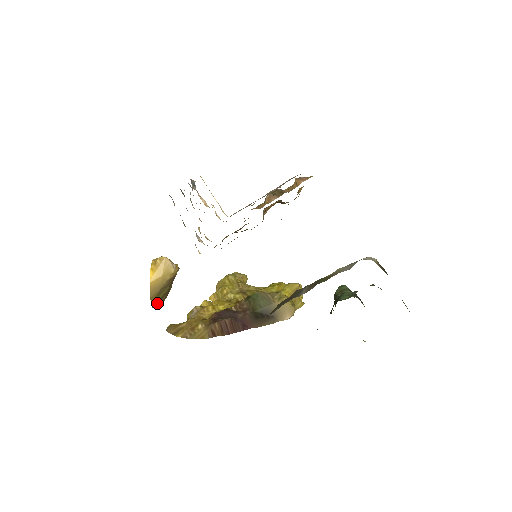
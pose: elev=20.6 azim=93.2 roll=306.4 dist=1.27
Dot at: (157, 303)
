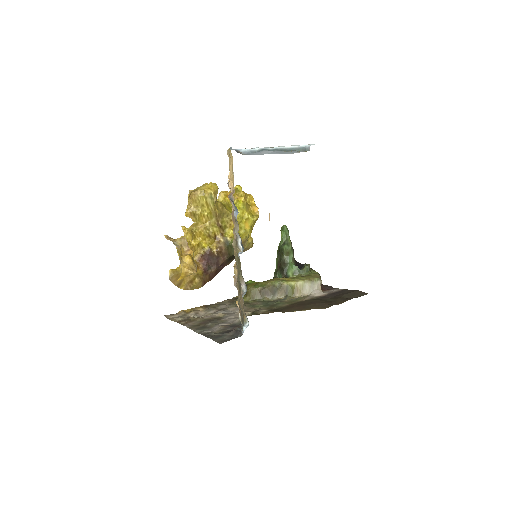
Dot at: occluded
